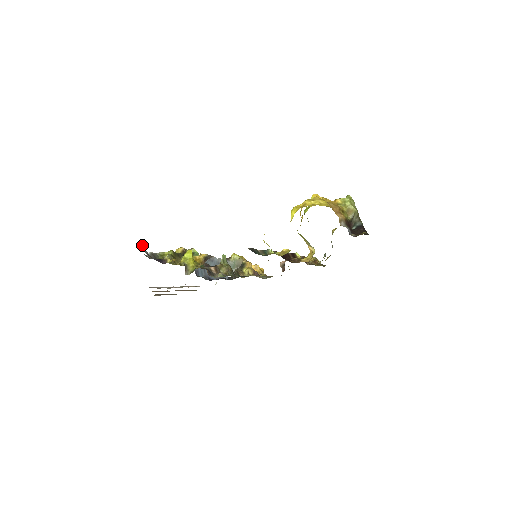
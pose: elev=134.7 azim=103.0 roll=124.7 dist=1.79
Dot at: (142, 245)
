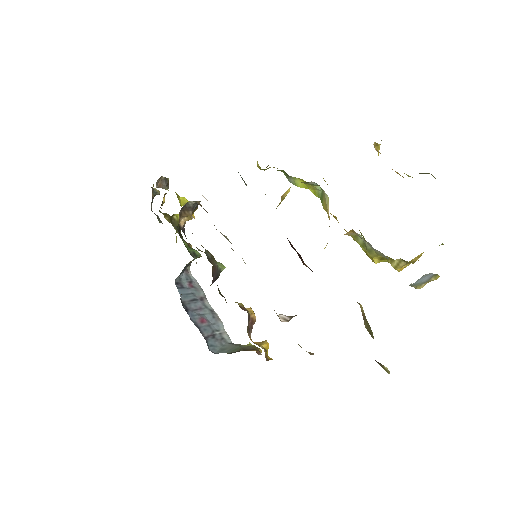
Dot at: (158, 190)
